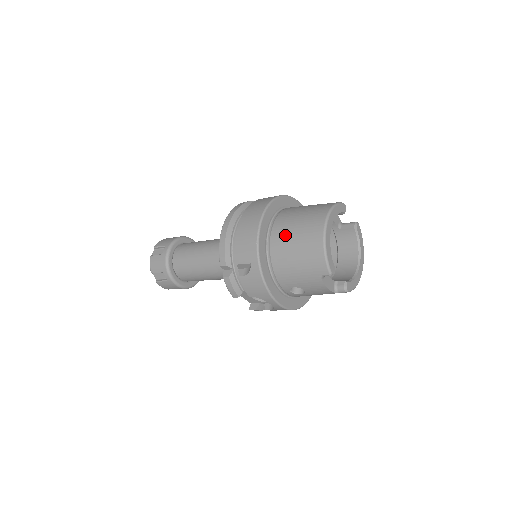
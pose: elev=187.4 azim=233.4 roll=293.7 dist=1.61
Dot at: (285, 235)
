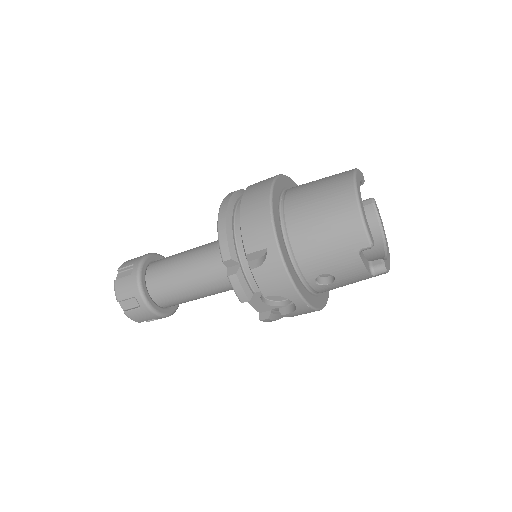
Dot at: (304, 209)
